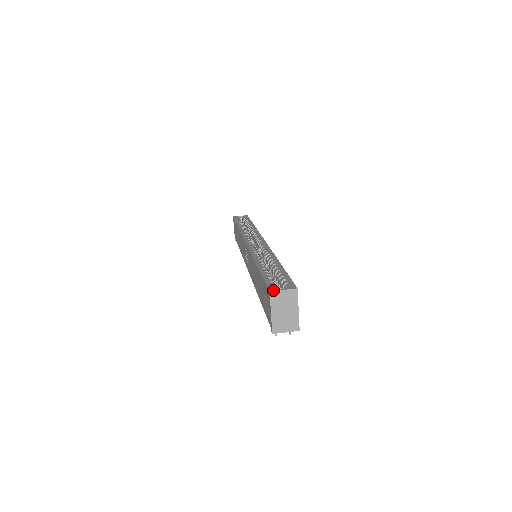
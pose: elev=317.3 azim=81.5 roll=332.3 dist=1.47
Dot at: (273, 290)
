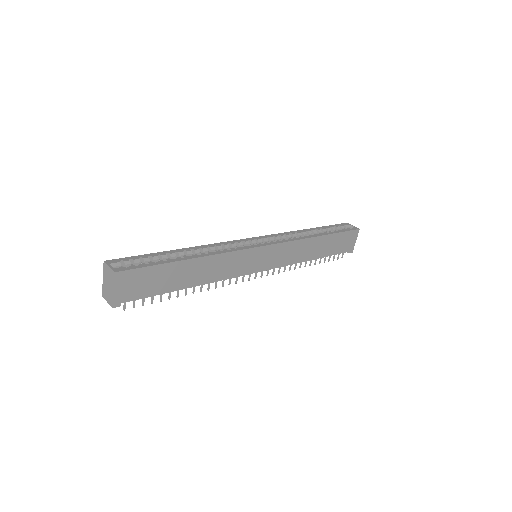
Dot at: (106, 262)
